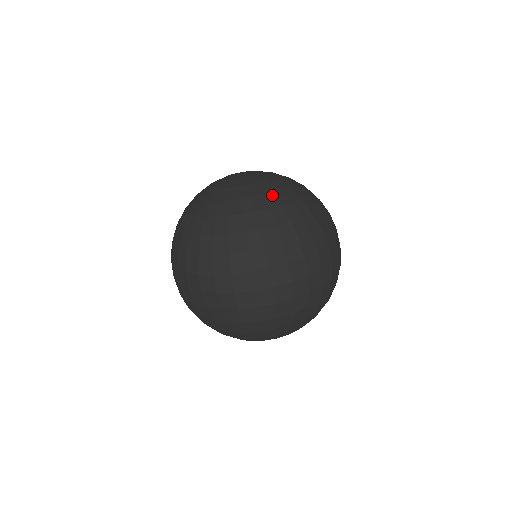
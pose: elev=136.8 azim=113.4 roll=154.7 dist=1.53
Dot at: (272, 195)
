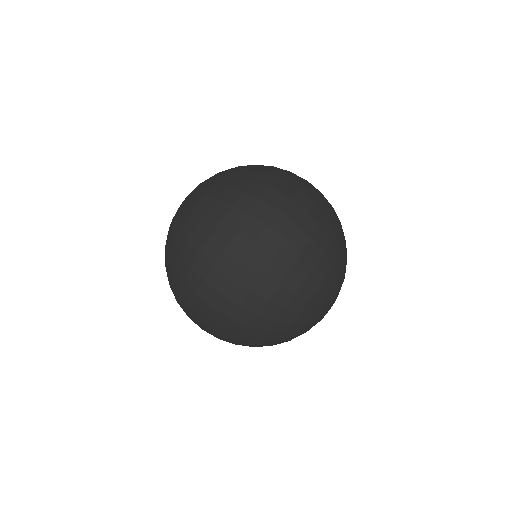
Dot at: (221, 172)
